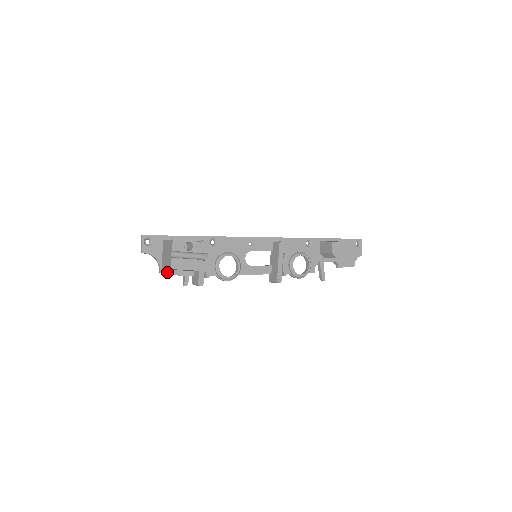
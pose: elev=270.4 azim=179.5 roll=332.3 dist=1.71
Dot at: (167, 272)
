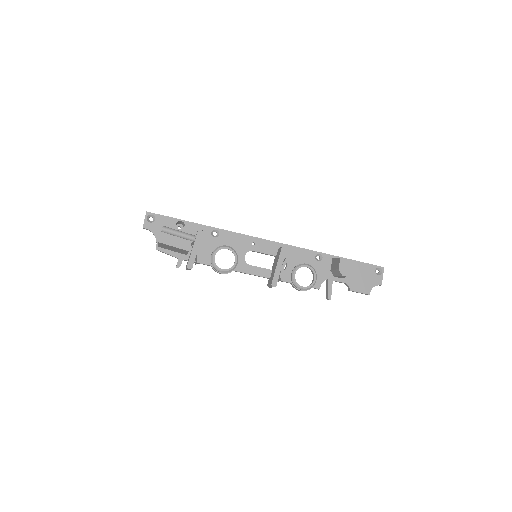
Dot at: (162, 250)
